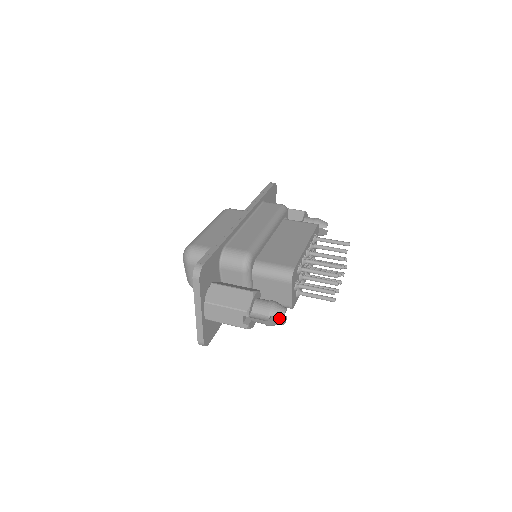
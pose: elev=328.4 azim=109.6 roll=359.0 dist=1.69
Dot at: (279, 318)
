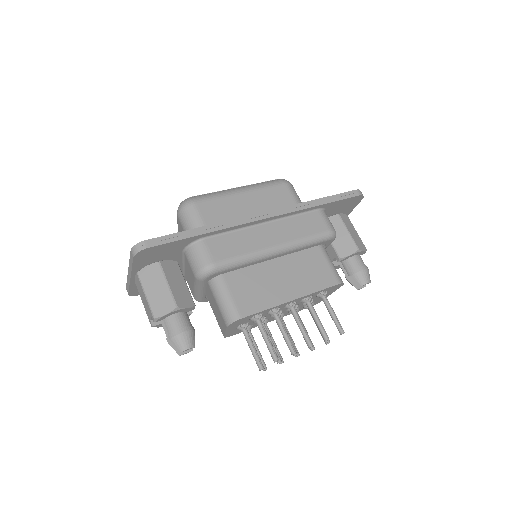
Dot at: occluded
